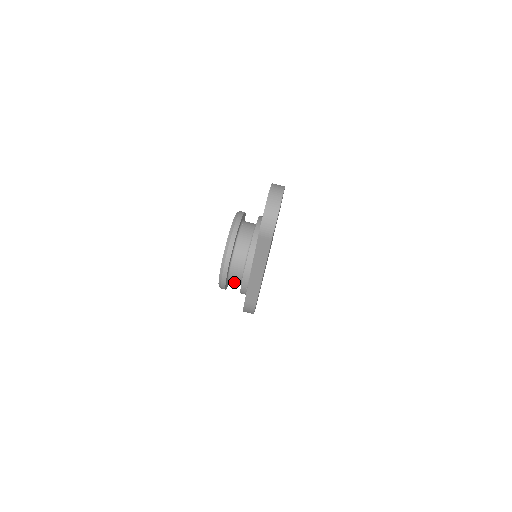
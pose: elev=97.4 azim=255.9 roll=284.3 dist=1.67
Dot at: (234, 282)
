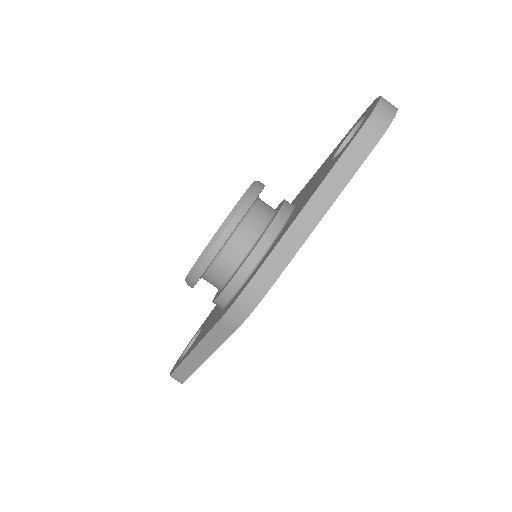
Dot at: (219, 270)
